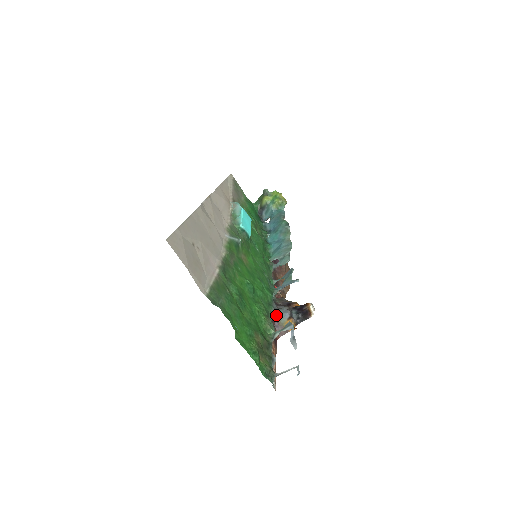
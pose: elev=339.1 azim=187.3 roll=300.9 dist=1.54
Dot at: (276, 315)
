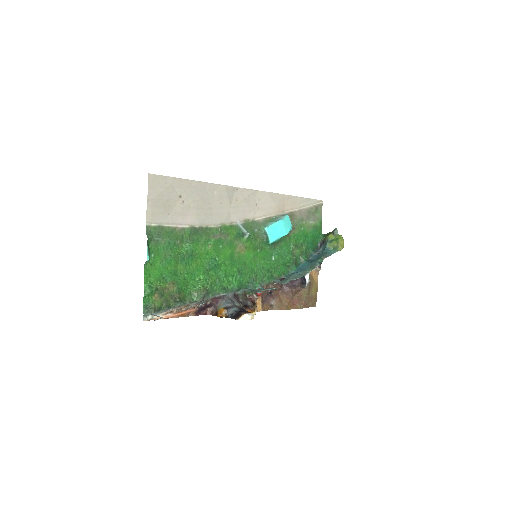
Dot at: (222, 299)
